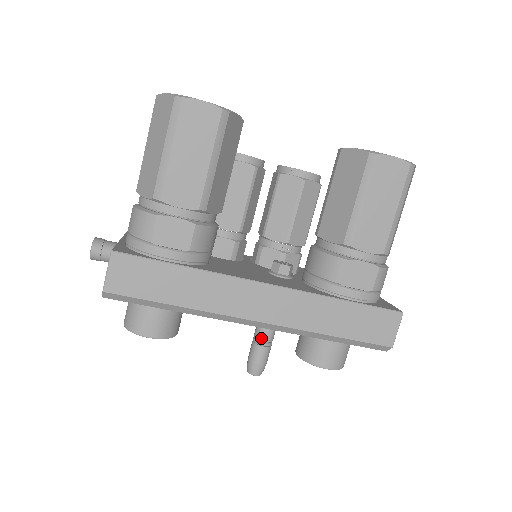
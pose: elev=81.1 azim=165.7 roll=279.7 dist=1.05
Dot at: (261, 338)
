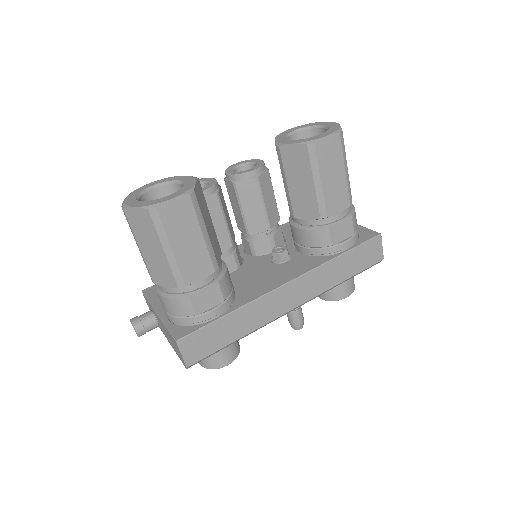
Dot at: occluded
